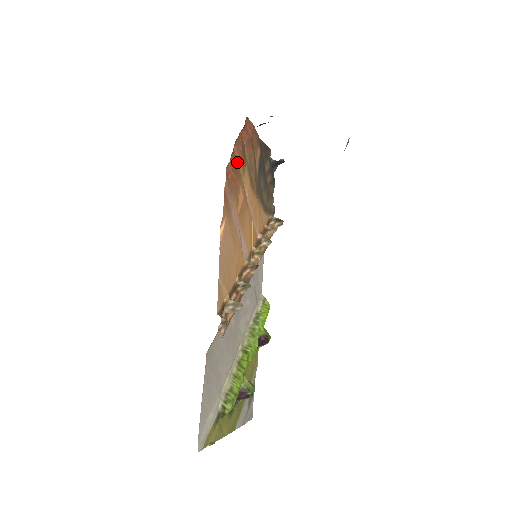
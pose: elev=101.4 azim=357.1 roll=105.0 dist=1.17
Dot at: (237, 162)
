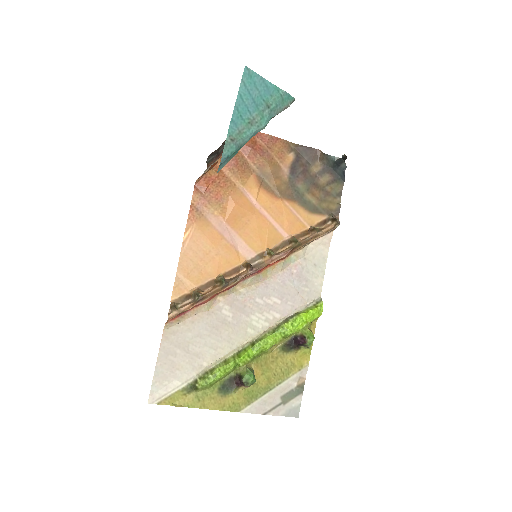
Dot at: (226, 175)
